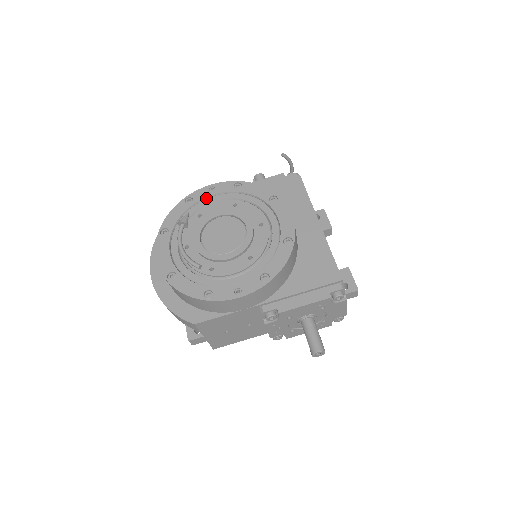
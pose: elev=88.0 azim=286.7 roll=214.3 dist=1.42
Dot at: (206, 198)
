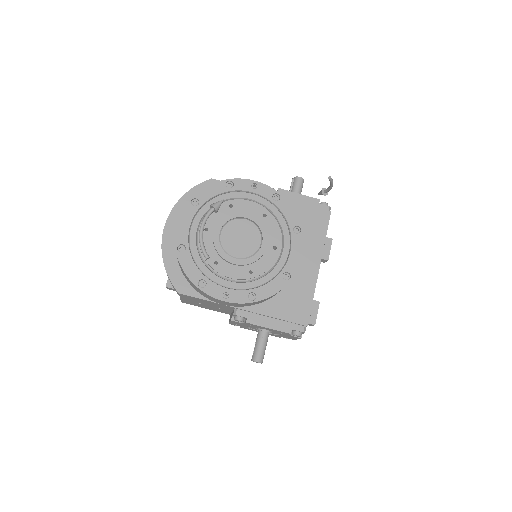
Dot at: (245, 191)
